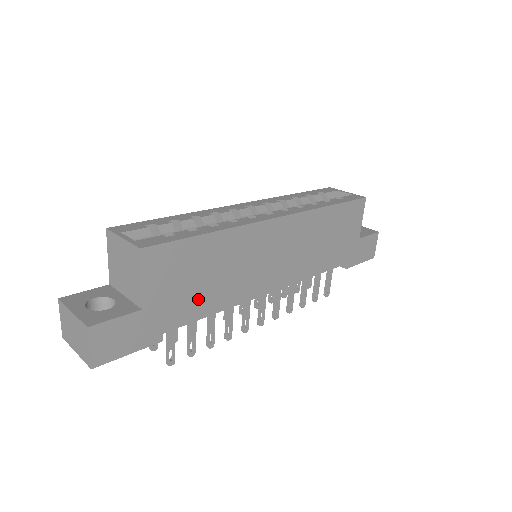
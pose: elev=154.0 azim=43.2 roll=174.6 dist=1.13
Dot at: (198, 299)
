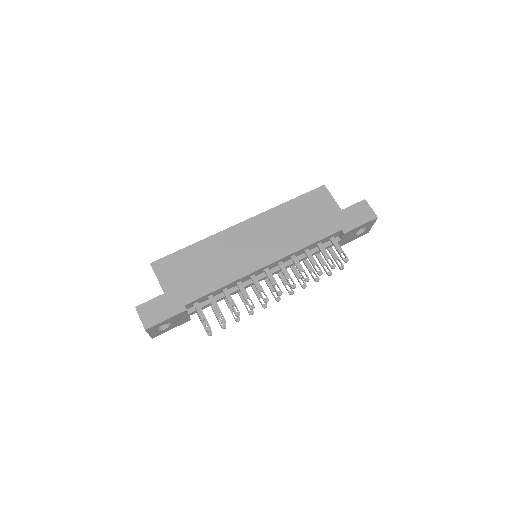
Dot at: (202, 282)
